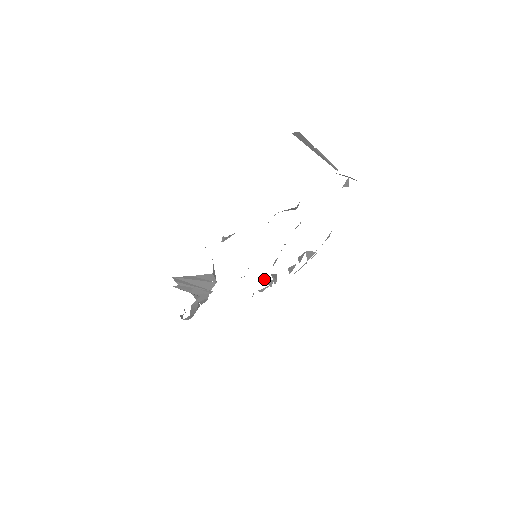
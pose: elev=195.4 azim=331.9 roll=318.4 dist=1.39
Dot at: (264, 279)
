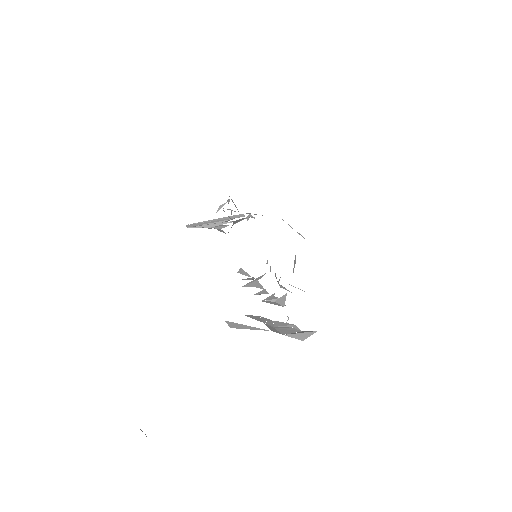
Dot at: (242, 279)
